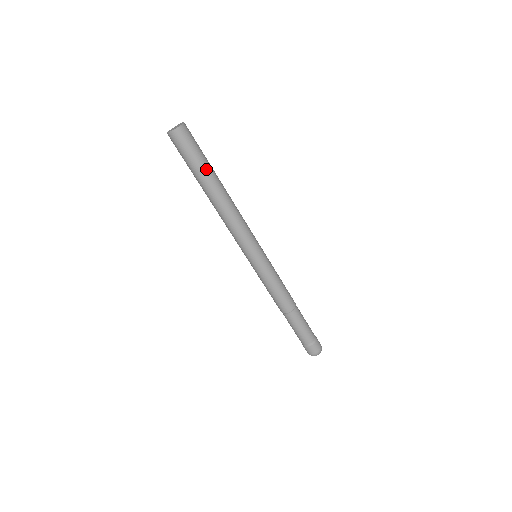
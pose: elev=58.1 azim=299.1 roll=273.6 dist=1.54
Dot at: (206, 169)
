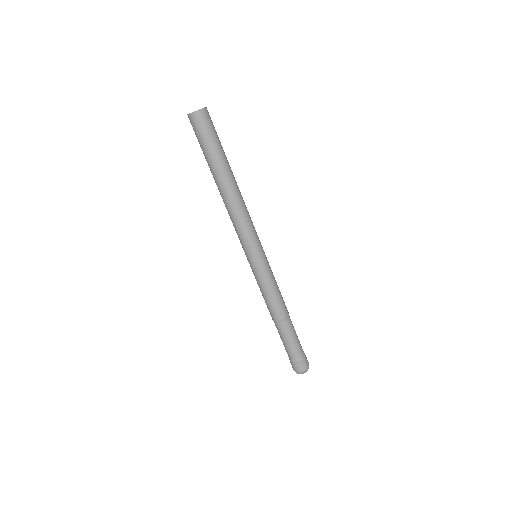
Dot at: (222, 155)
